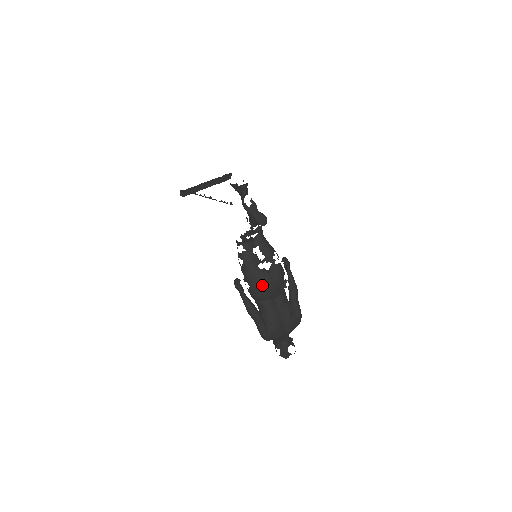
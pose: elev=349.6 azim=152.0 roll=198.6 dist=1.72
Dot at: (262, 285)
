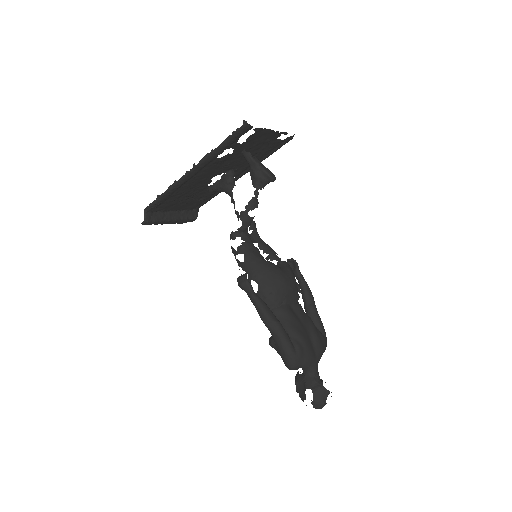
Dot at: (275, 279)
